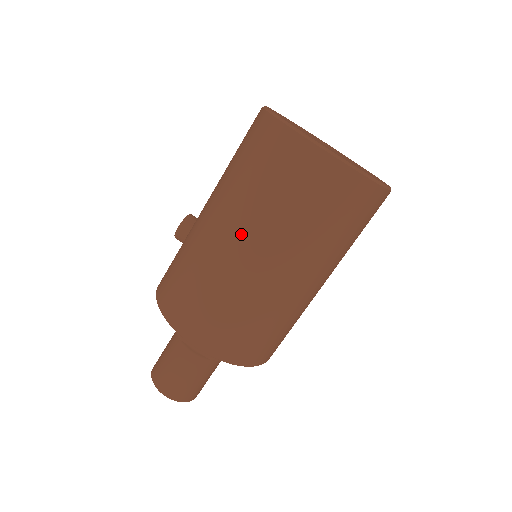
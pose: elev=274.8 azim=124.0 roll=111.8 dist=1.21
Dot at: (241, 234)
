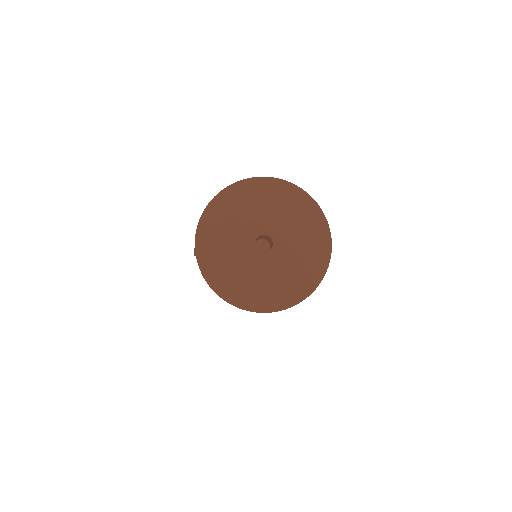
Dot at: occluded
